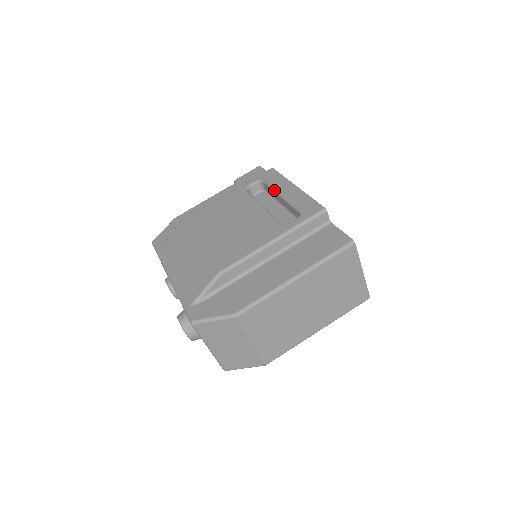
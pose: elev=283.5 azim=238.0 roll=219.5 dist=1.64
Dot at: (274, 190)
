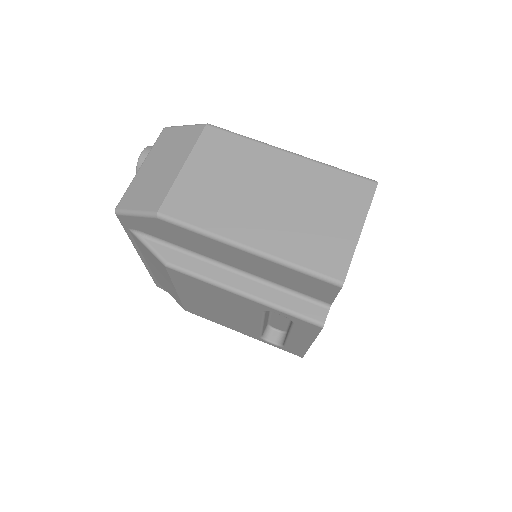
Dot at: occluded
